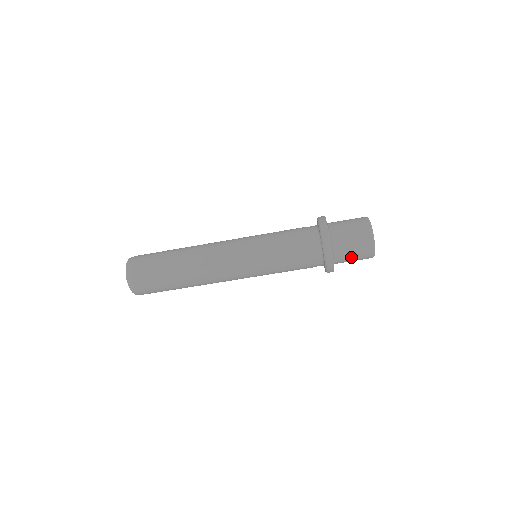
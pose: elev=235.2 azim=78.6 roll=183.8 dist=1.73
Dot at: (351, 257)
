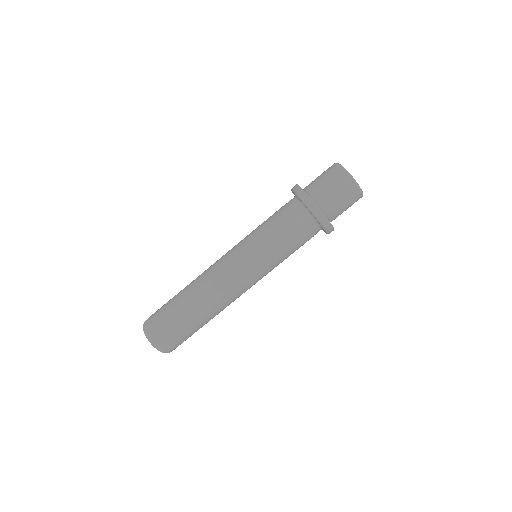
Dot at: (325, 185)
